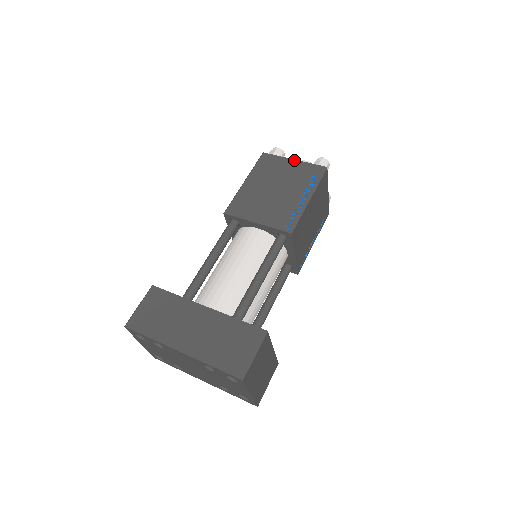
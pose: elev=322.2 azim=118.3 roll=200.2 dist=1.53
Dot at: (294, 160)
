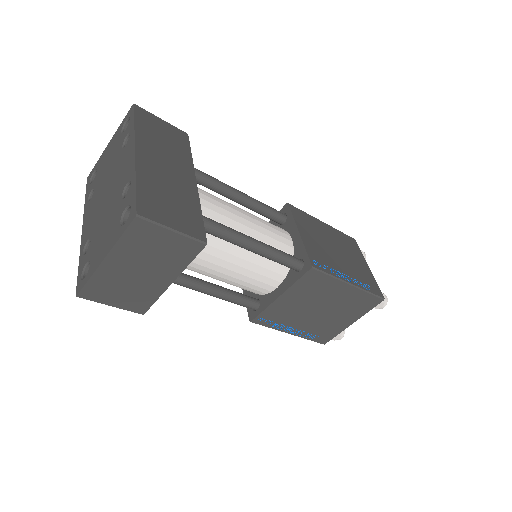
Dot at: occluded
